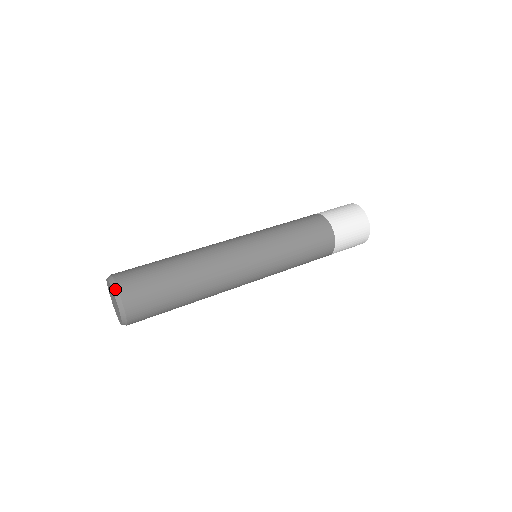
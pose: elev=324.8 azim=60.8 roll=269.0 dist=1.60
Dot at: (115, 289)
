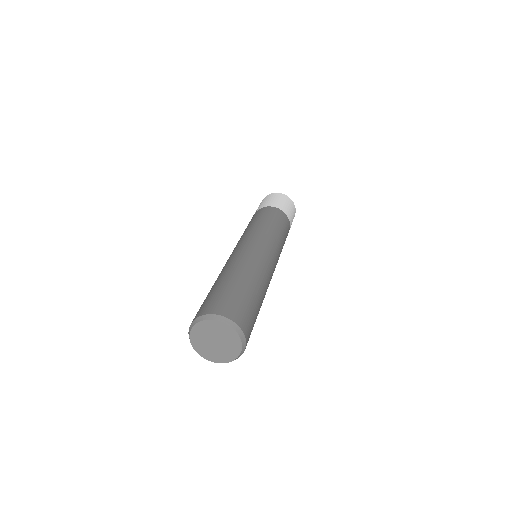
Dot at: (204, 317)
